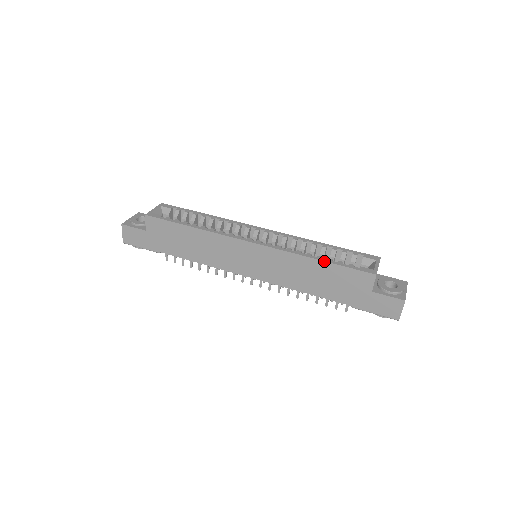
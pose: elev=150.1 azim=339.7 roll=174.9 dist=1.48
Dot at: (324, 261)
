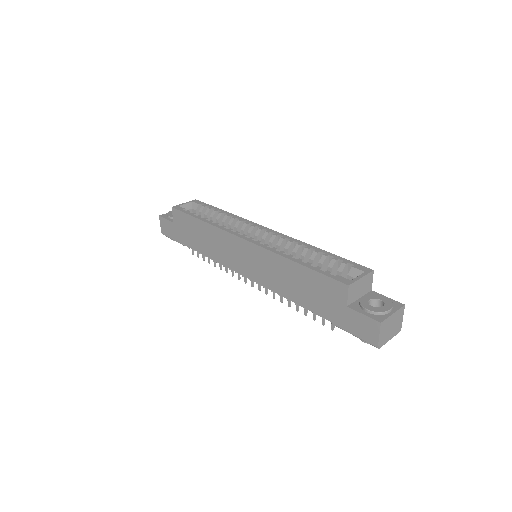
Dot at: (300, 264)
